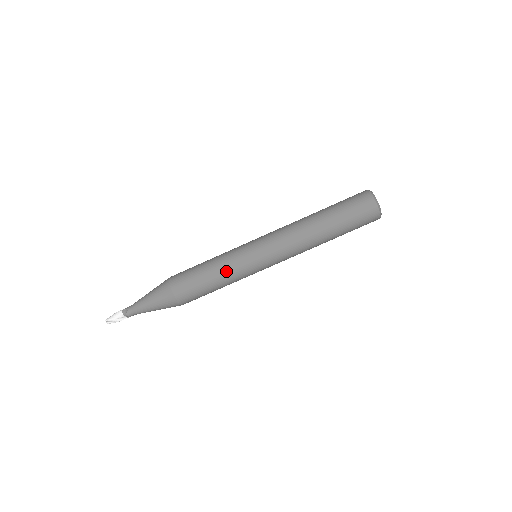
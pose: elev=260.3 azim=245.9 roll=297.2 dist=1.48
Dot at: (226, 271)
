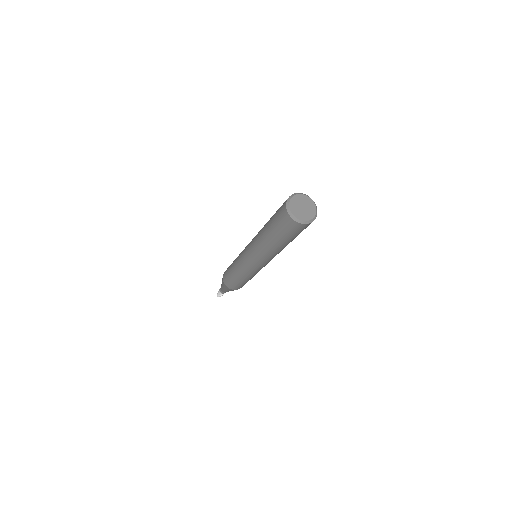
Dot at: (240, 273)
